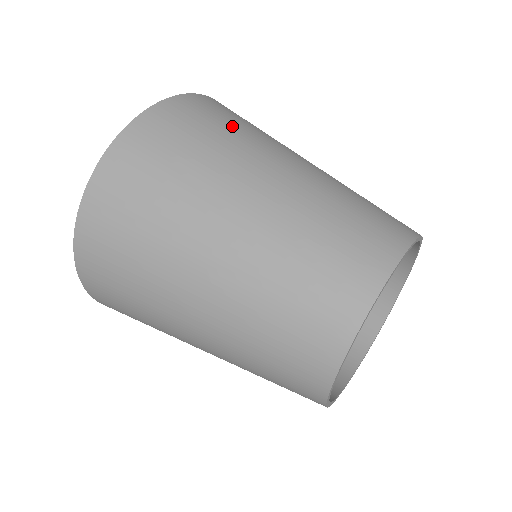
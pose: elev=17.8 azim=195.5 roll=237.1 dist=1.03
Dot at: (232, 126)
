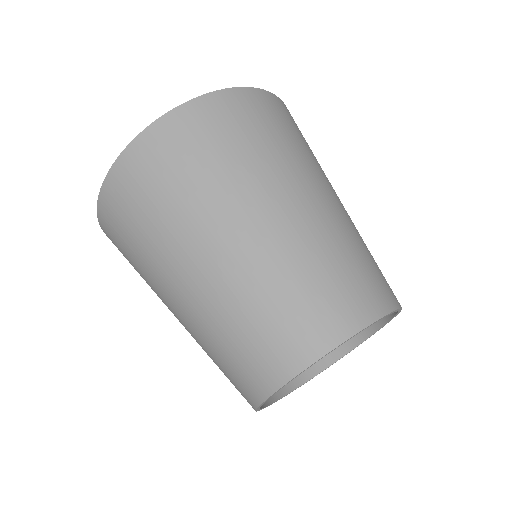
Dot at: occluded
